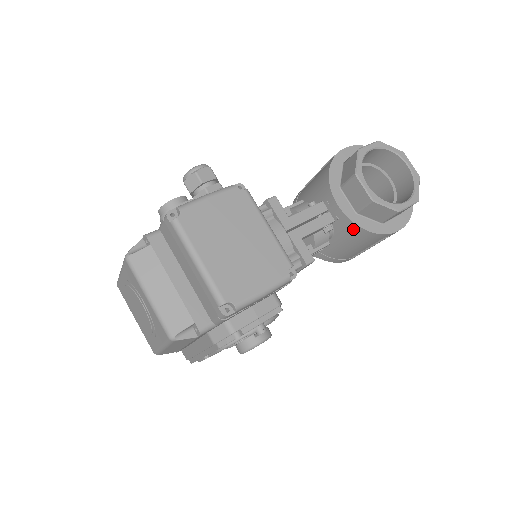
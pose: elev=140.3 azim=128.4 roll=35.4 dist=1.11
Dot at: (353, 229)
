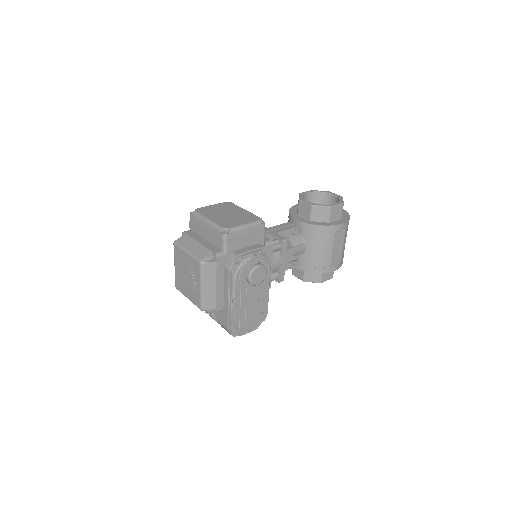
Dot at: (312, 229)
